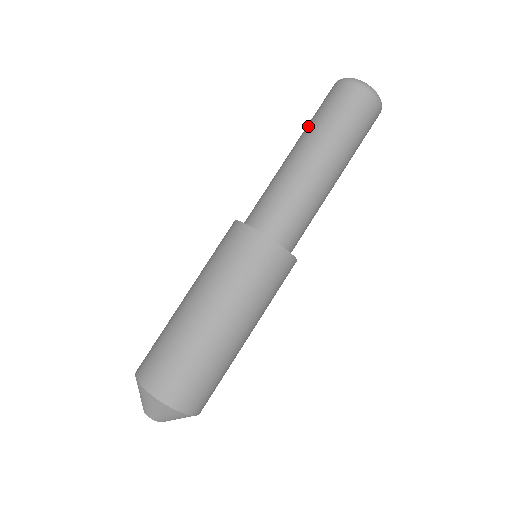
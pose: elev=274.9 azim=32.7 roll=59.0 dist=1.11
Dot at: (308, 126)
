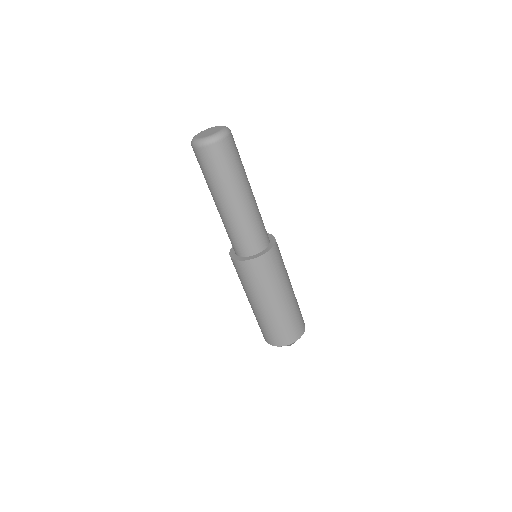
Dot at: occluded
